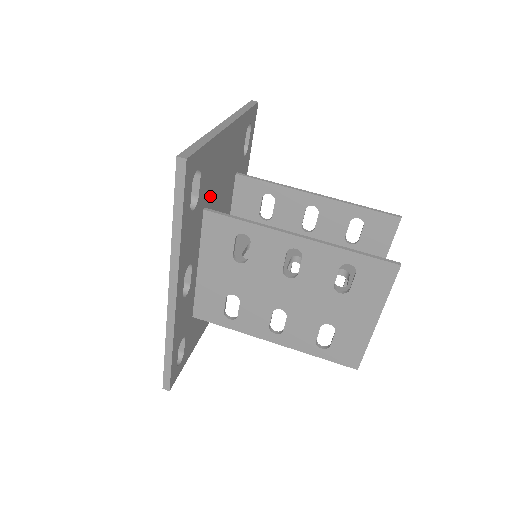
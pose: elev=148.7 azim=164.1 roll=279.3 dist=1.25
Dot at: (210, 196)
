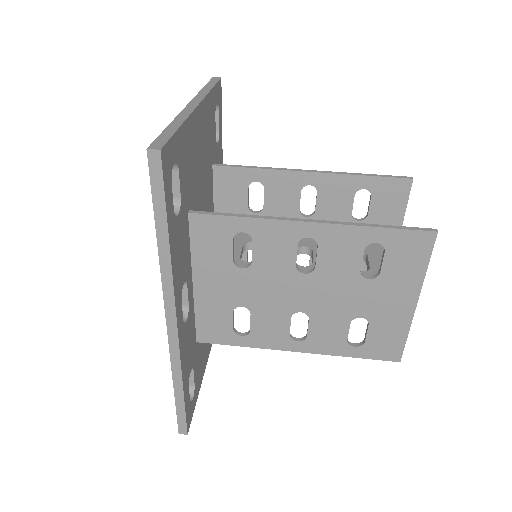
Dot at: (192, 195)
